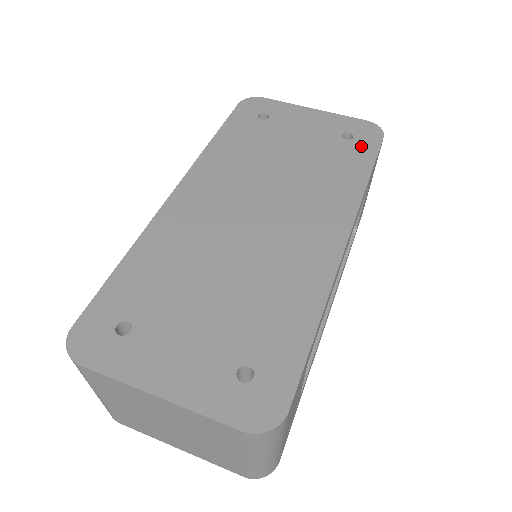
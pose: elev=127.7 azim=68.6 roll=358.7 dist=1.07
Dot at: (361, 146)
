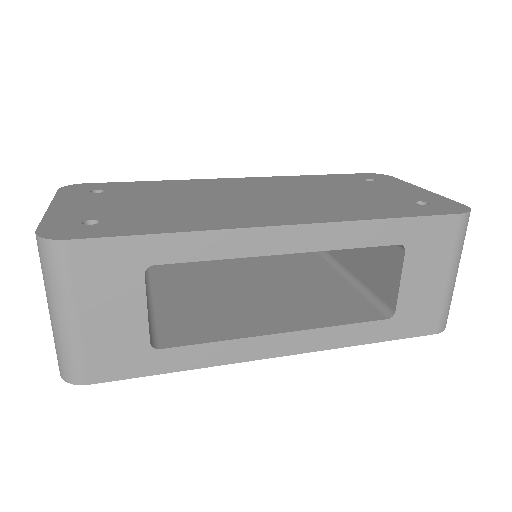
Dot at: (423, 209)
